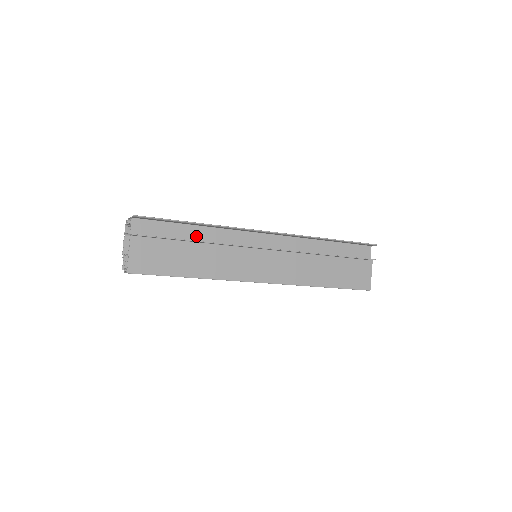
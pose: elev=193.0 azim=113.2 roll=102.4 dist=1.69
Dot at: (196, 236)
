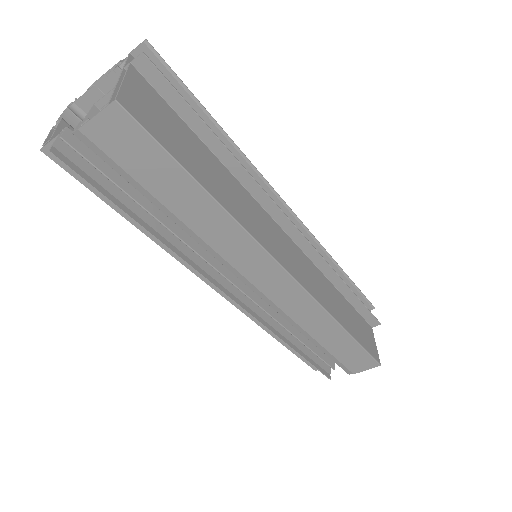
Dot at: occluded
